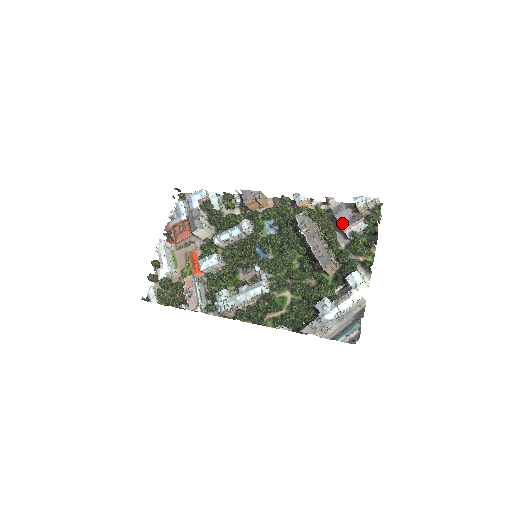
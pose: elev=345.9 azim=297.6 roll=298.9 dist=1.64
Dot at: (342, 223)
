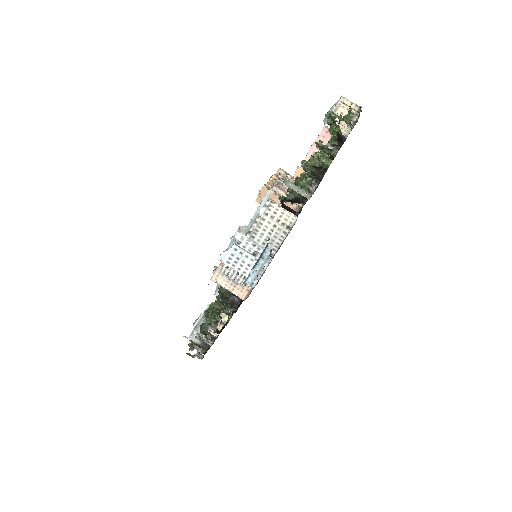
Dot at: occluded
